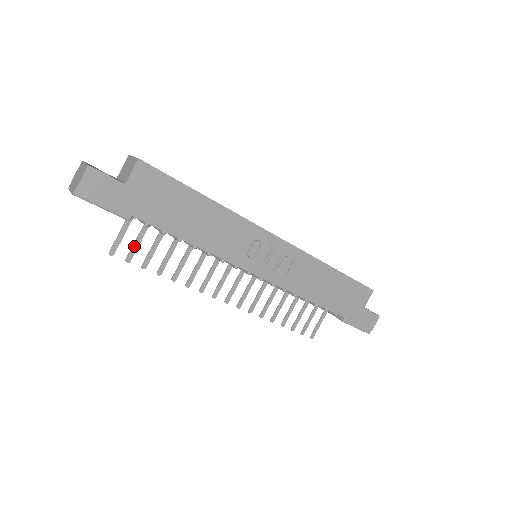
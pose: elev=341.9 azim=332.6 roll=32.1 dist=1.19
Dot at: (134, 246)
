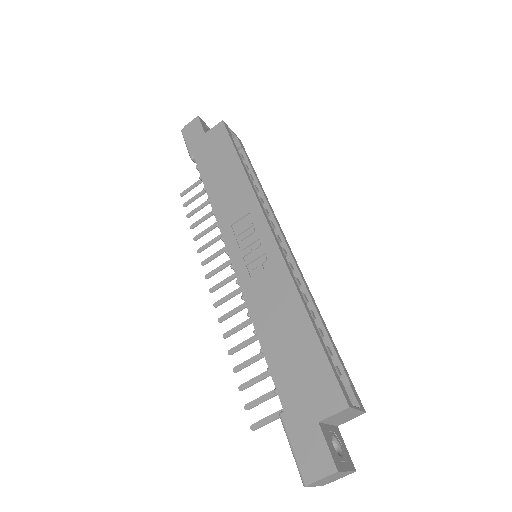
Dot at: (195, 197)
